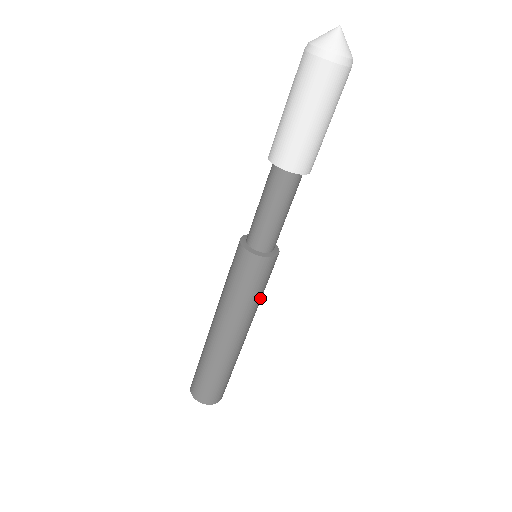
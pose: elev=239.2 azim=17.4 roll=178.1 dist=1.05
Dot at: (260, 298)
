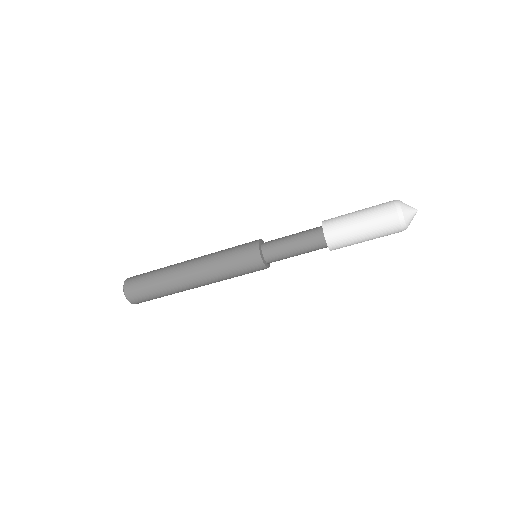
Dot at: occluded
